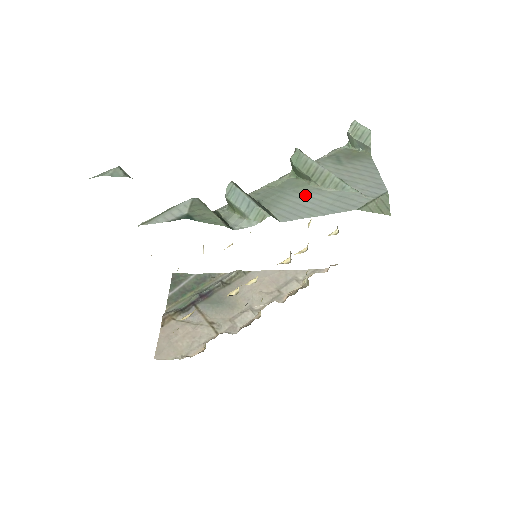
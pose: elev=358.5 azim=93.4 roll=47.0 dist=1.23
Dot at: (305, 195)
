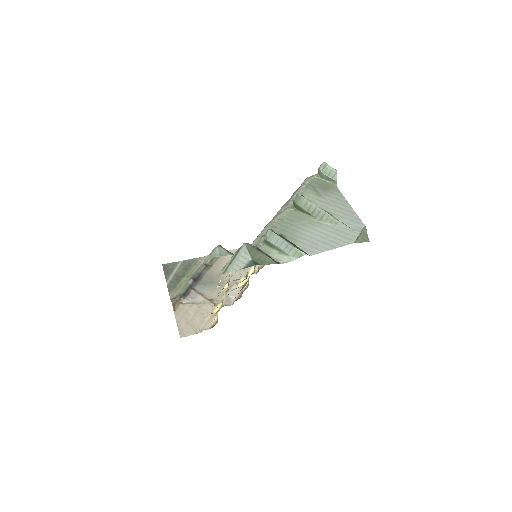
Dot at: (312, 229)
